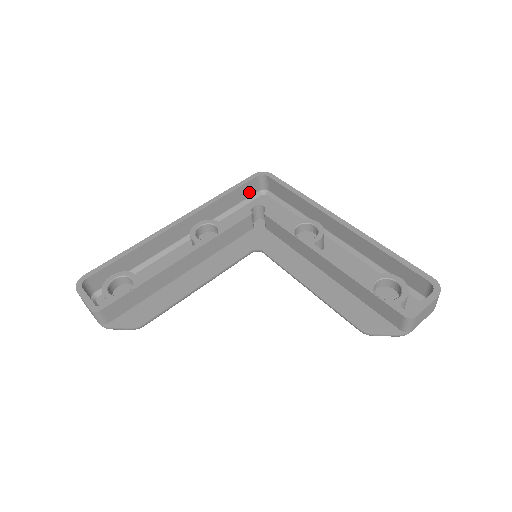
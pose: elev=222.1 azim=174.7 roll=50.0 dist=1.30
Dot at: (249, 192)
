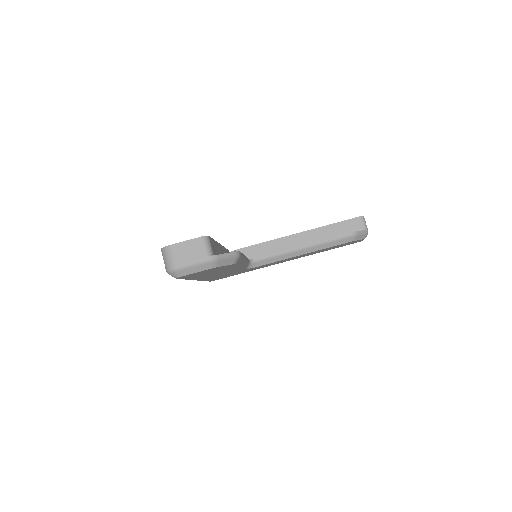
Dot at: occluded
